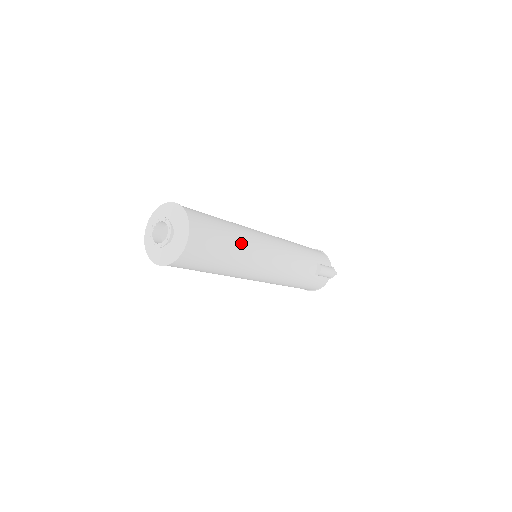
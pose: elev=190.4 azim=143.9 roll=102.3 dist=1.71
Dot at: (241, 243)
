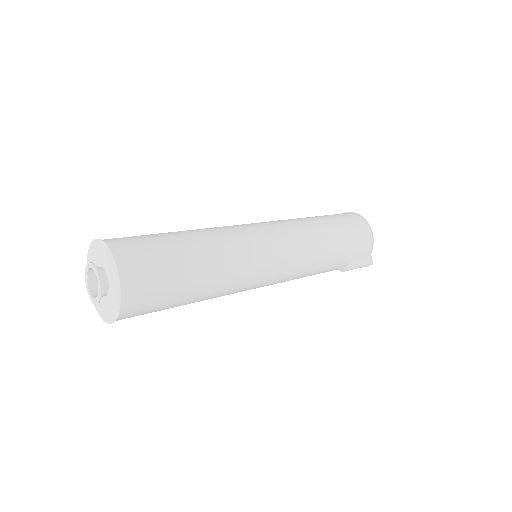
Dot at: (213, 289)
